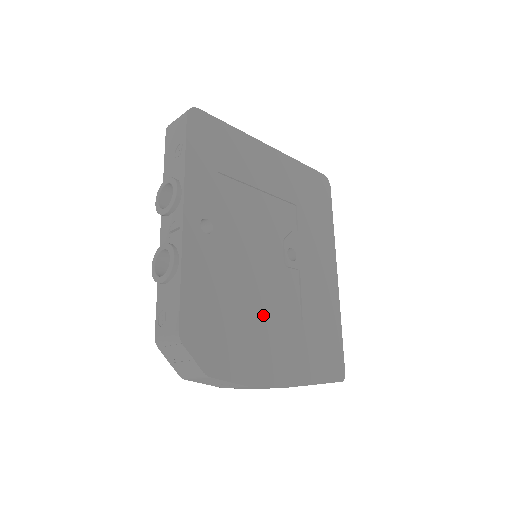
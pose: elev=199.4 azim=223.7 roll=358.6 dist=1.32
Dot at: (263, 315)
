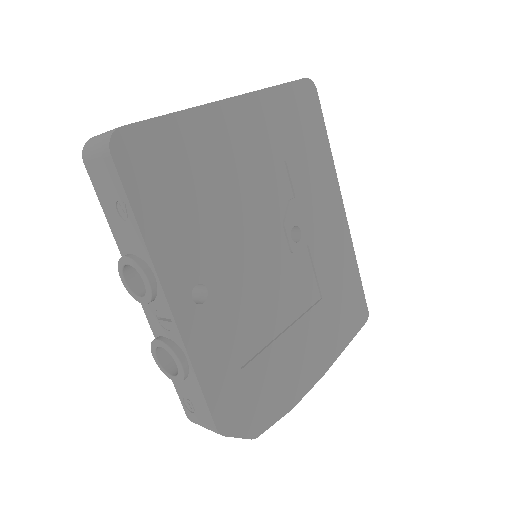
Dot at: (286, 332)
